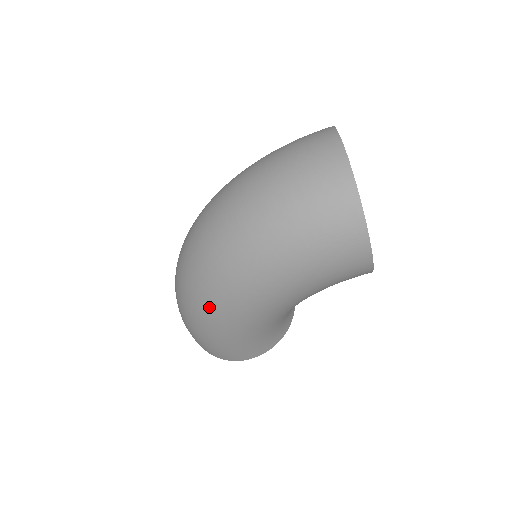
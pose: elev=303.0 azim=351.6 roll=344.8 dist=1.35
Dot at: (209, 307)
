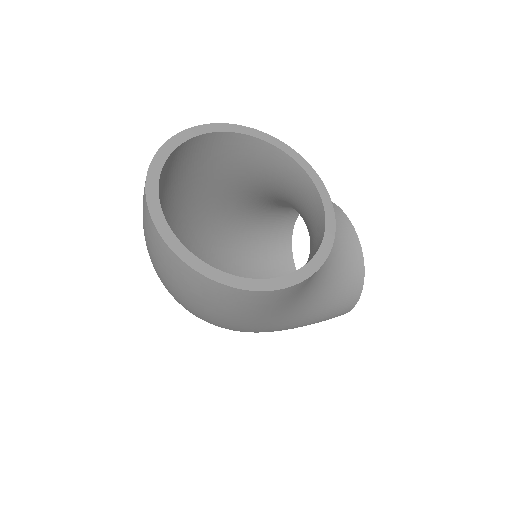
Dot at: occluded
